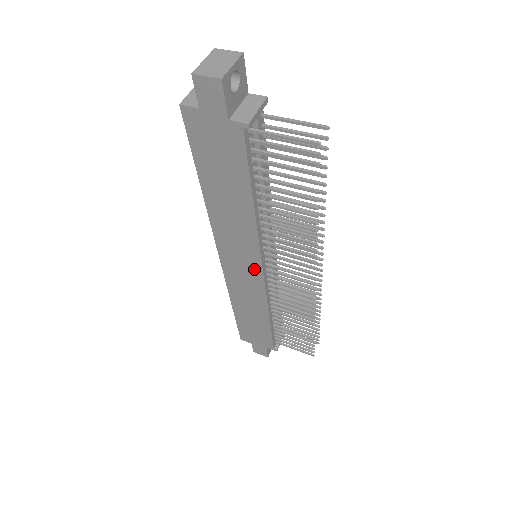
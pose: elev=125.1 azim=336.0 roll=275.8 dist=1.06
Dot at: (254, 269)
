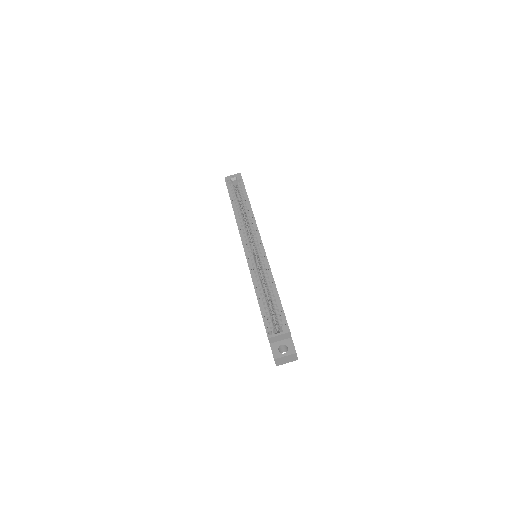
Dot at: occluded
